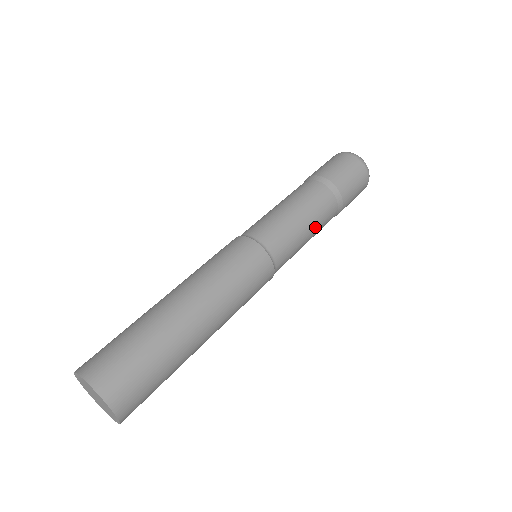
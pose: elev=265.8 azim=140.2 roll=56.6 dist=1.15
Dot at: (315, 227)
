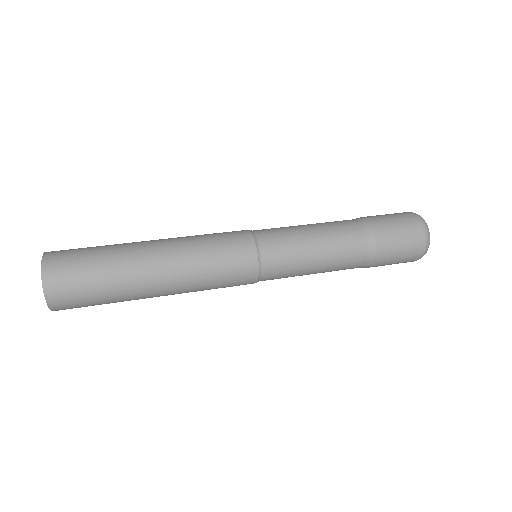
Dot at: (328, 252)
